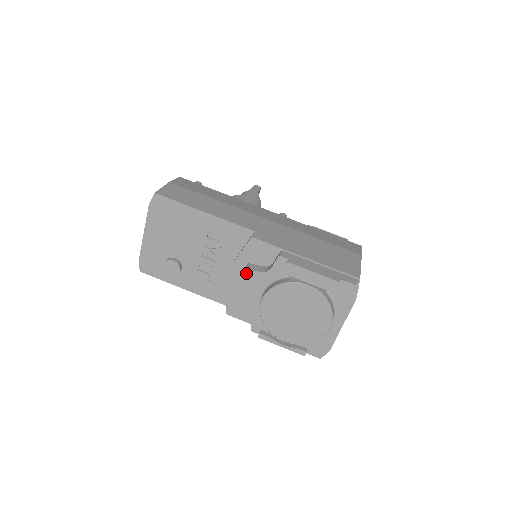
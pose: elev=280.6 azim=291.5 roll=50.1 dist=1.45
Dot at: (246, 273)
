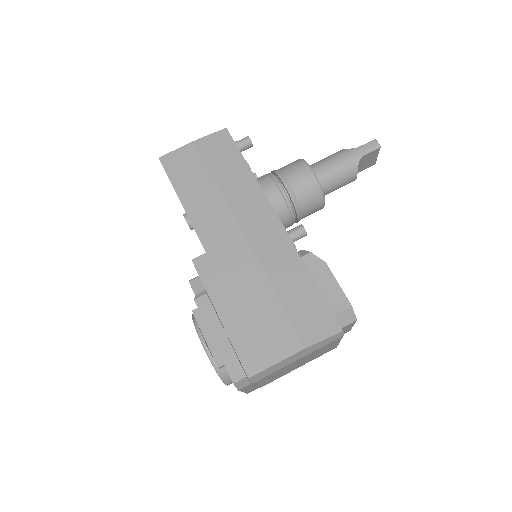
Dot at: (191, 284)
